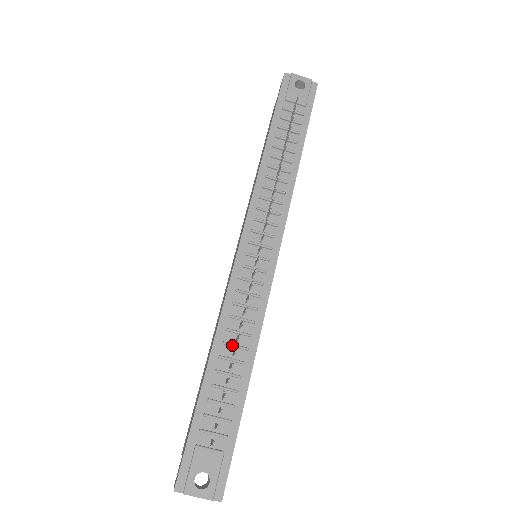
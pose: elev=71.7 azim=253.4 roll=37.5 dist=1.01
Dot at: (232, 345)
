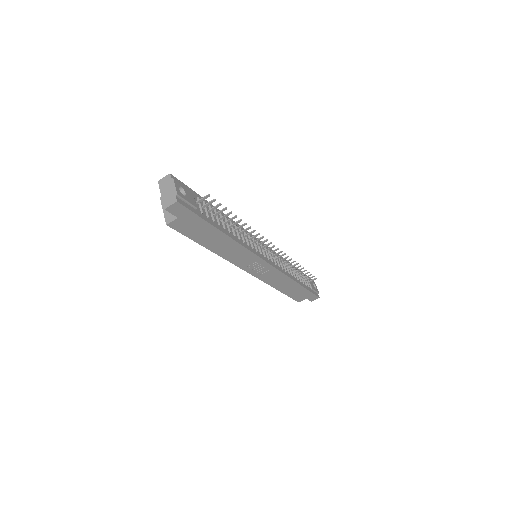
Dot at: (233, 226)
